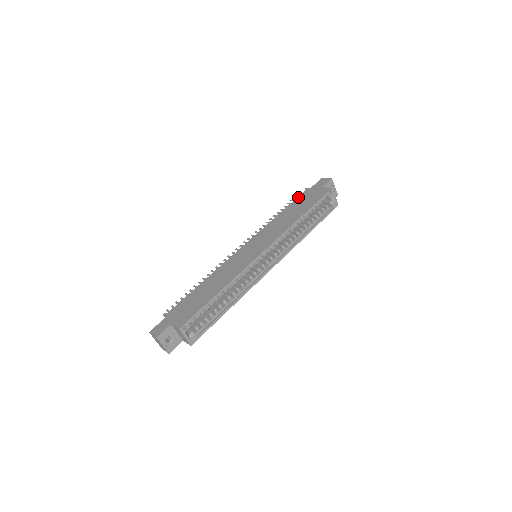
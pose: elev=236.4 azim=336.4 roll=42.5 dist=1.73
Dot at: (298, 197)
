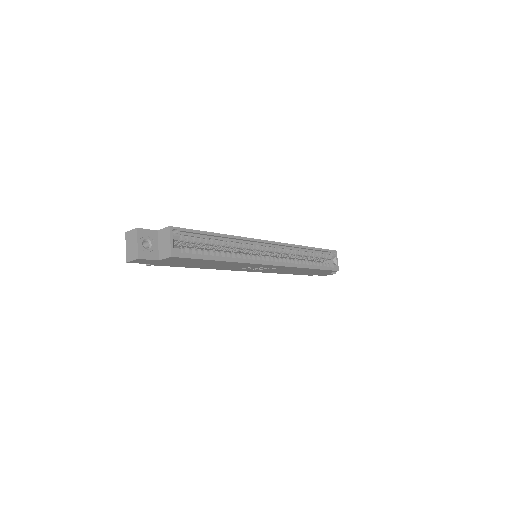
Dot at: occluded
